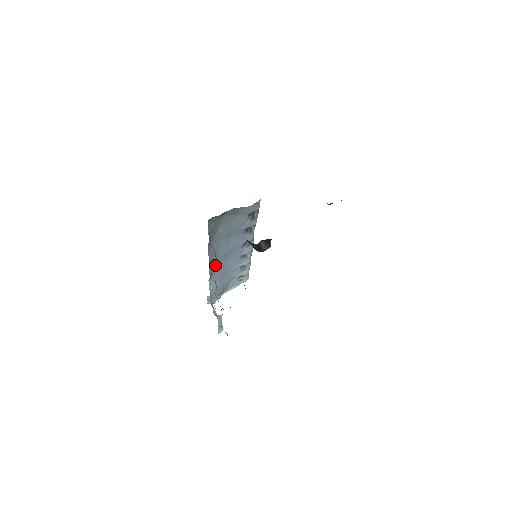
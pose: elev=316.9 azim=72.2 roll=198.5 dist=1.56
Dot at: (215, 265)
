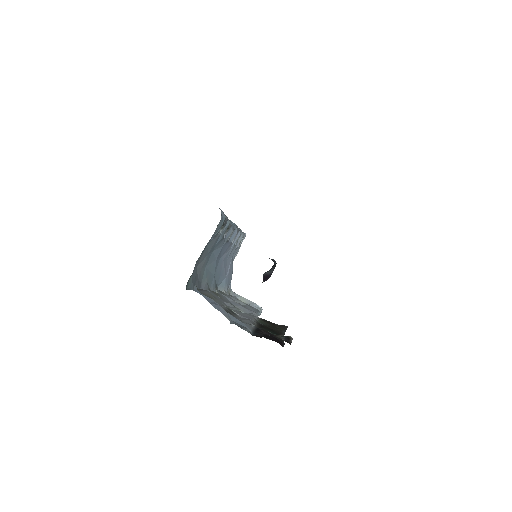
Dot at: (214, 279)
